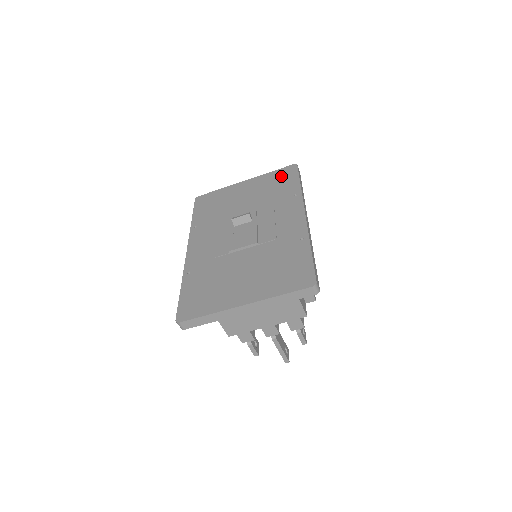
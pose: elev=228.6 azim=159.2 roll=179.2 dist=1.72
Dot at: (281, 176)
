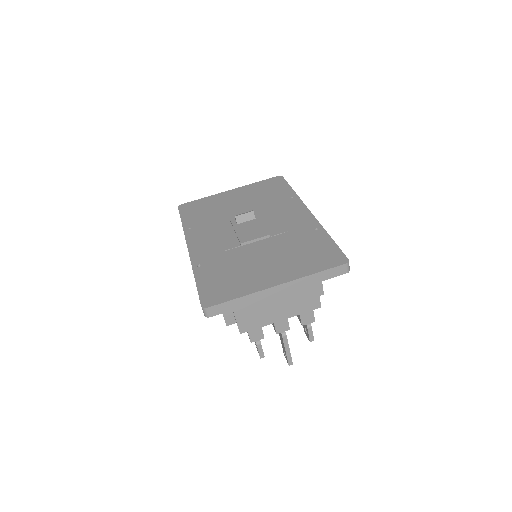
Dot at: (269, 185)
